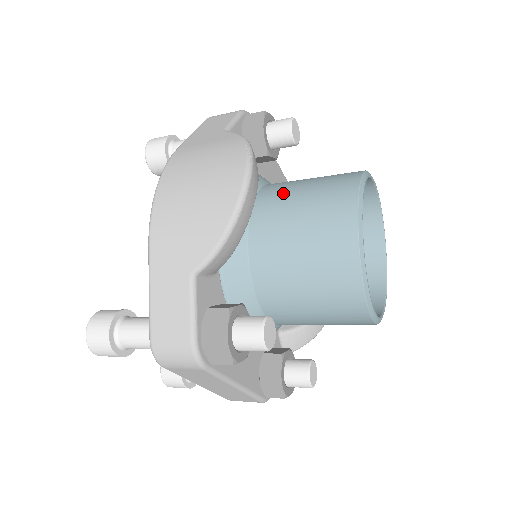
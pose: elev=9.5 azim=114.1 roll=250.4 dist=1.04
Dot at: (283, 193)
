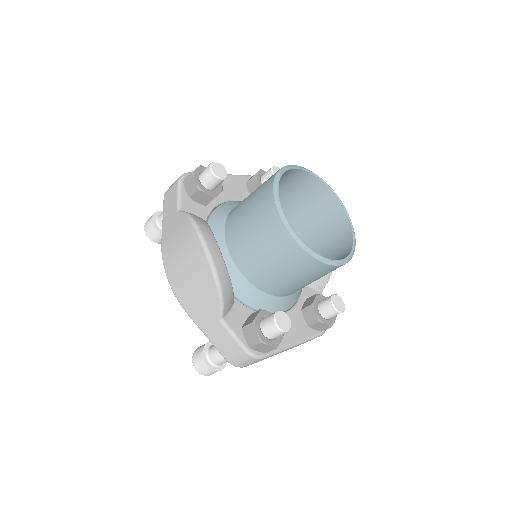
Dot at: (238, 226)
